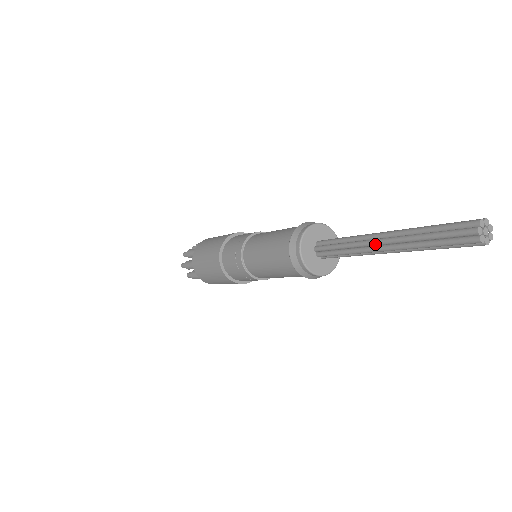
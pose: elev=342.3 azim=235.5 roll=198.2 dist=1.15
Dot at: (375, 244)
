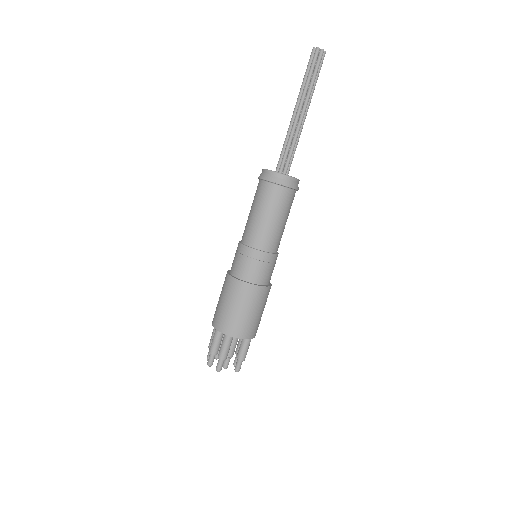
Dot at: (293, 115)
